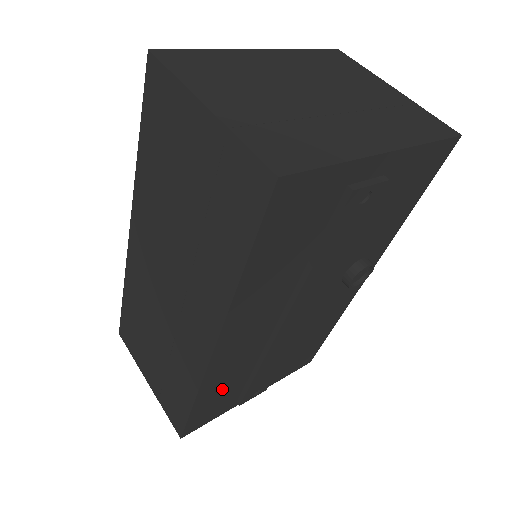
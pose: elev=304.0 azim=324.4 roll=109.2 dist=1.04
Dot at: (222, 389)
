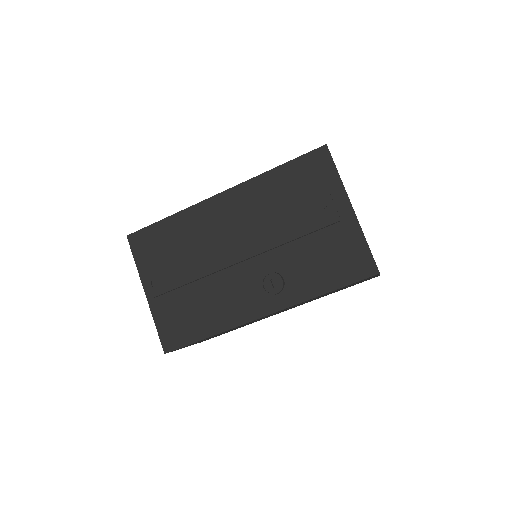
Dot at: (174, 237)
